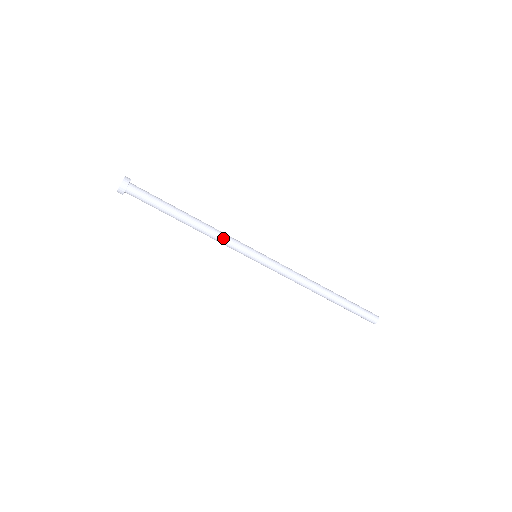
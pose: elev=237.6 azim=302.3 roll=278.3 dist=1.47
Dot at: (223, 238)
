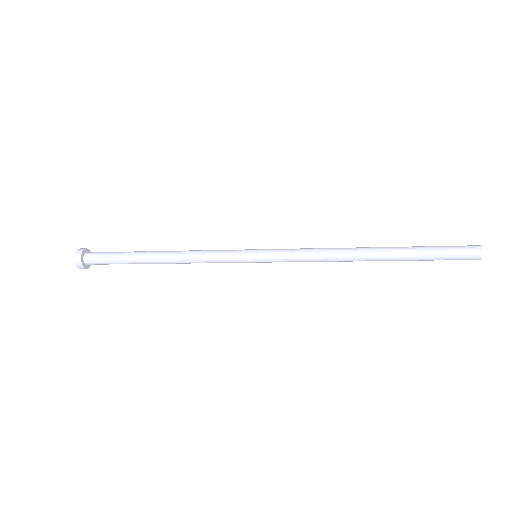
Dot at: (204, 259)
